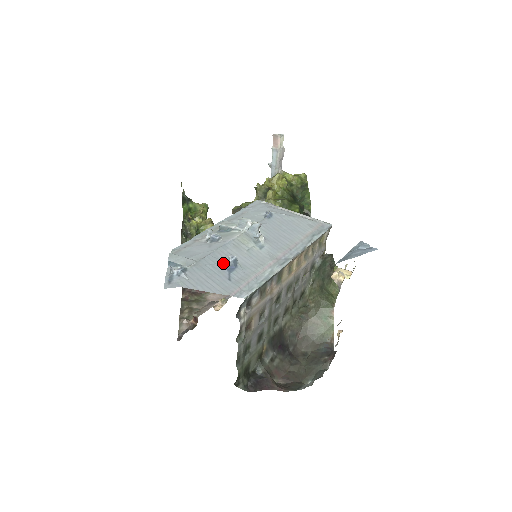
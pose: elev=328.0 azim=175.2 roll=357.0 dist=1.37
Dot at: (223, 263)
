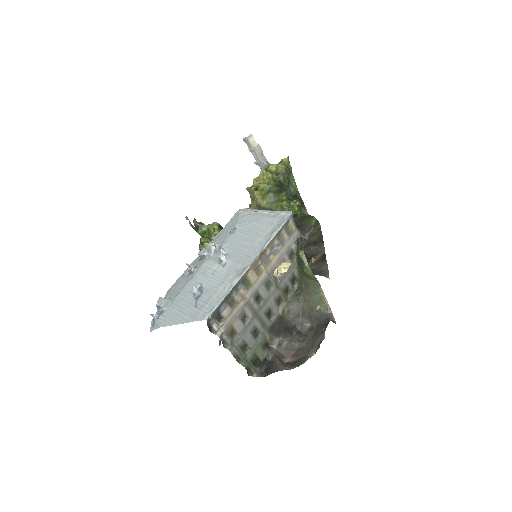
Dot at: (192, 294)
